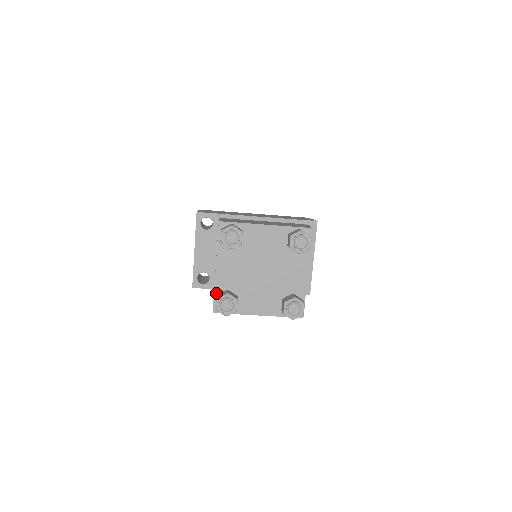
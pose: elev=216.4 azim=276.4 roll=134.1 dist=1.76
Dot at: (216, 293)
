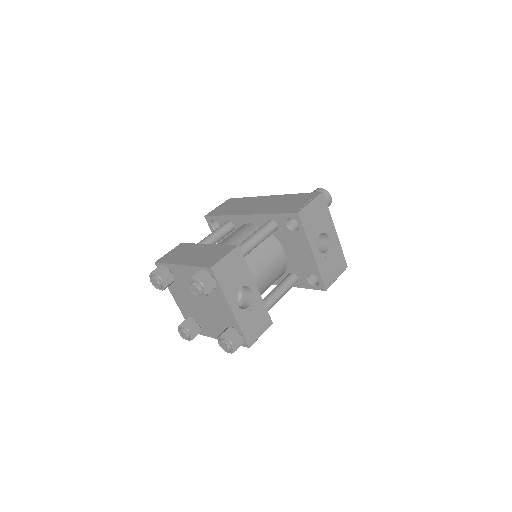
Dot at: (185, 318)
